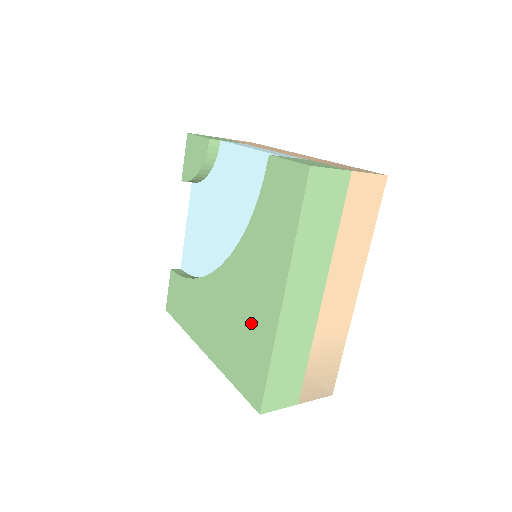
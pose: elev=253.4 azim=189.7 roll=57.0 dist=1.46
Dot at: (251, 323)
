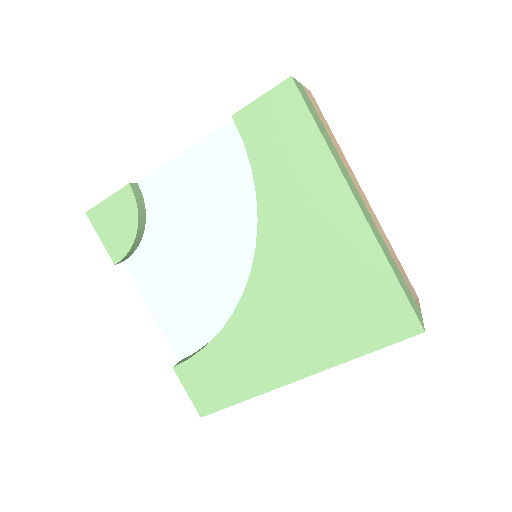
Dot at: (339, 270)
